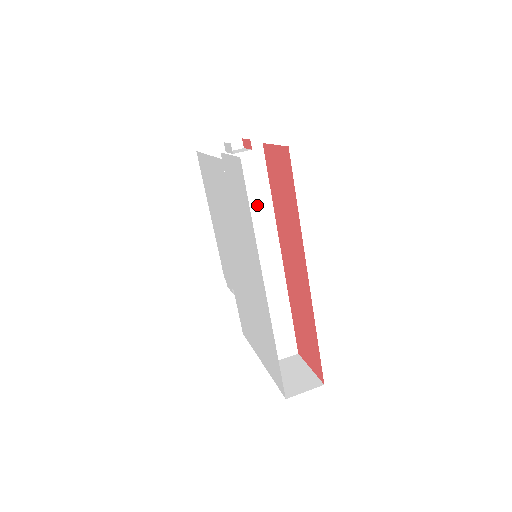
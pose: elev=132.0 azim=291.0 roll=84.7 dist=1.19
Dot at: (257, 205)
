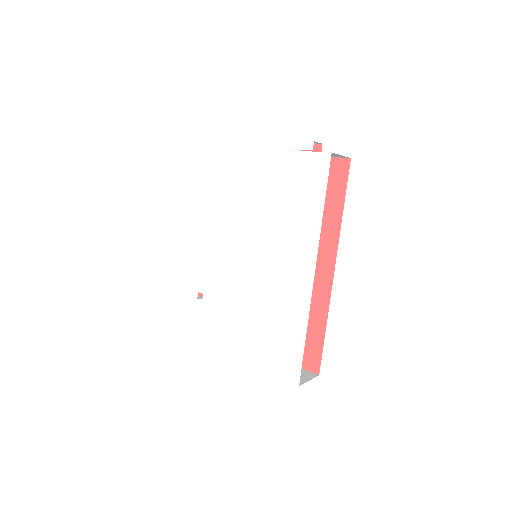
Dot at: occluded
